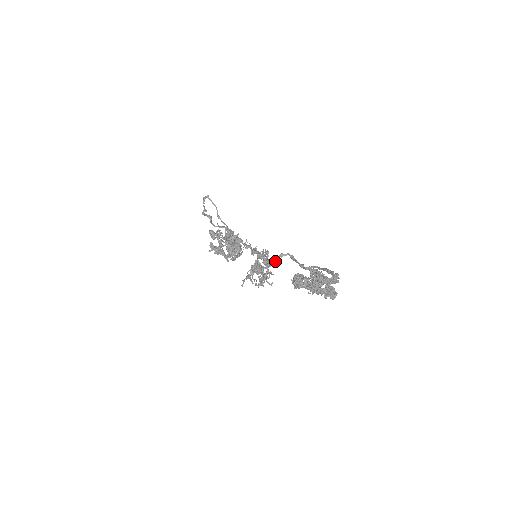
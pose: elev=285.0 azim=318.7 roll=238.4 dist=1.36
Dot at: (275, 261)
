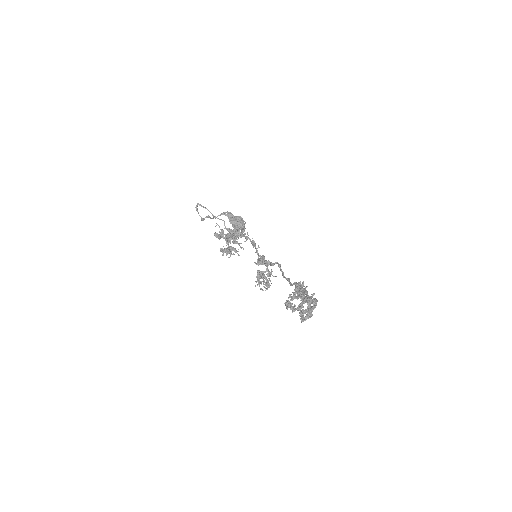
Dot at: occluded
